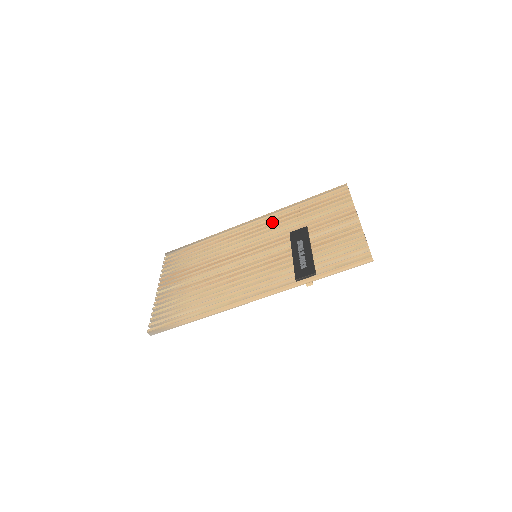
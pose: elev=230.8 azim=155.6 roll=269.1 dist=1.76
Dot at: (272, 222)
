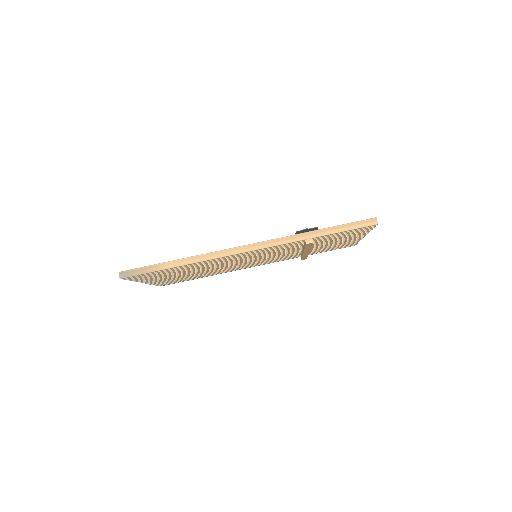
Dot at: occluded
